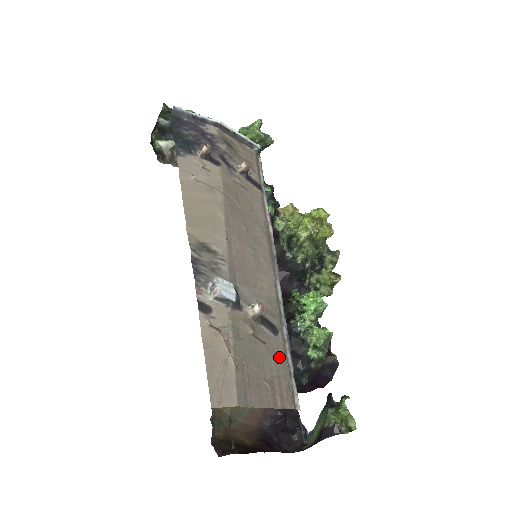
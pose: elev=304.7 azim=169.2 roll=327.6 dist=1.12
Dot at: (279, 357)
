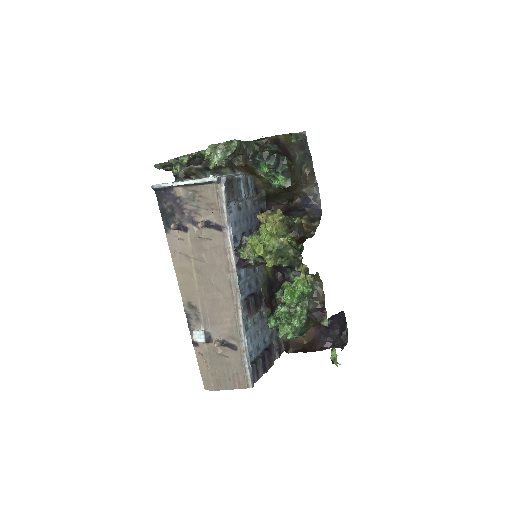
Dot at: (238, 363)
